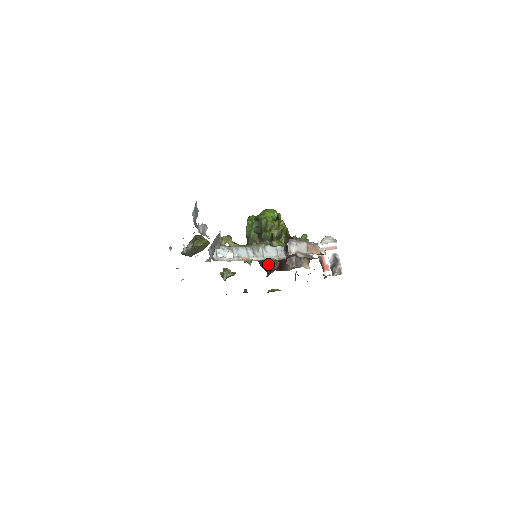
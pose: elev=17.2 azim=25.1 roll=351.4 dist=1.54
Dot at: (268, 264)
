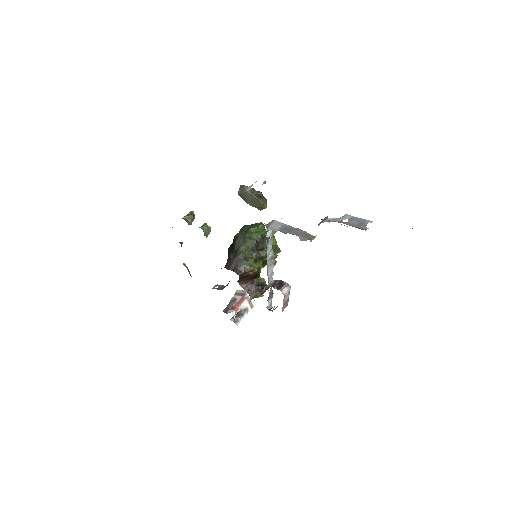
Dot at: (242, 266)
